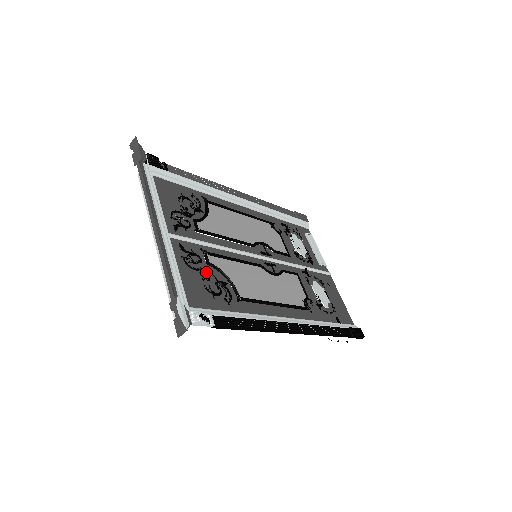
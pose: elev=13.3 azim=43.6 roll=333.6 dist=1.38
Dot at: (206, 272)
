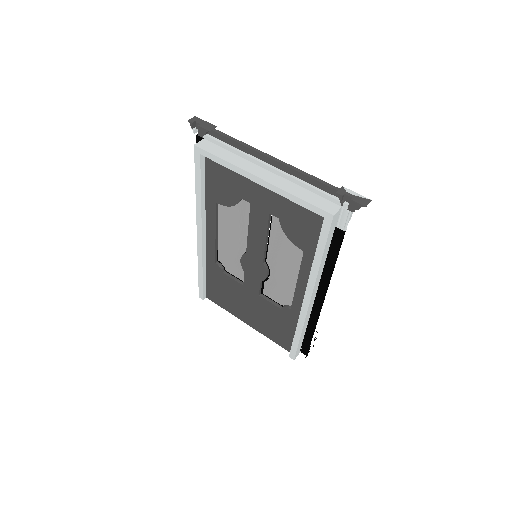
Dot at: (290, 218)
